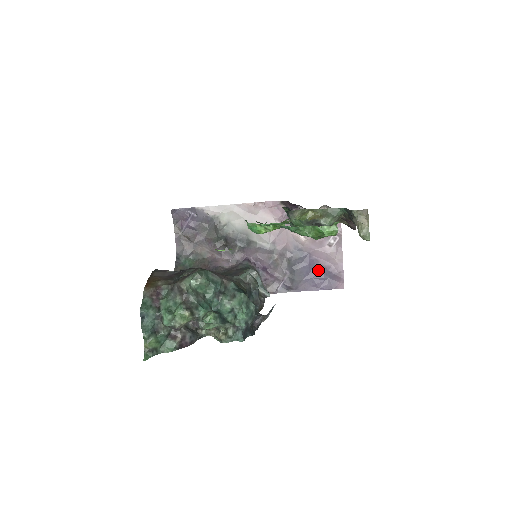
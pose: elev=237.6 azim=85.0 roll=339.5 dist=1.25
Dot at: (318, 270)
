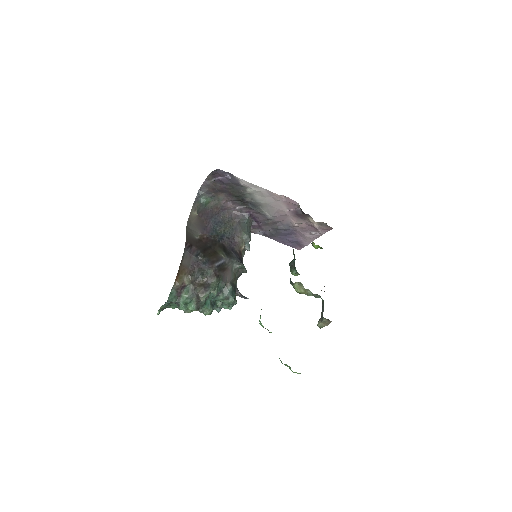
Dot at: (292, 237)
